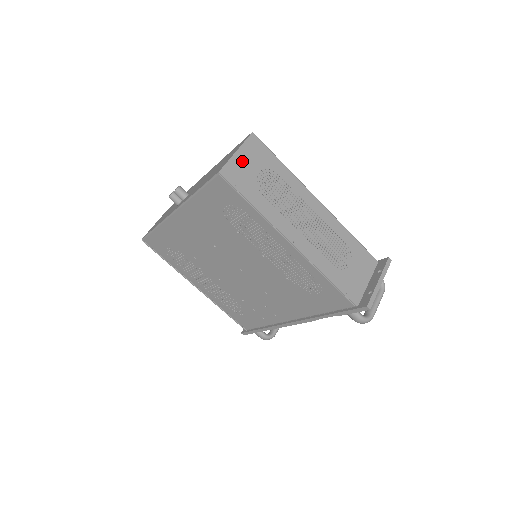
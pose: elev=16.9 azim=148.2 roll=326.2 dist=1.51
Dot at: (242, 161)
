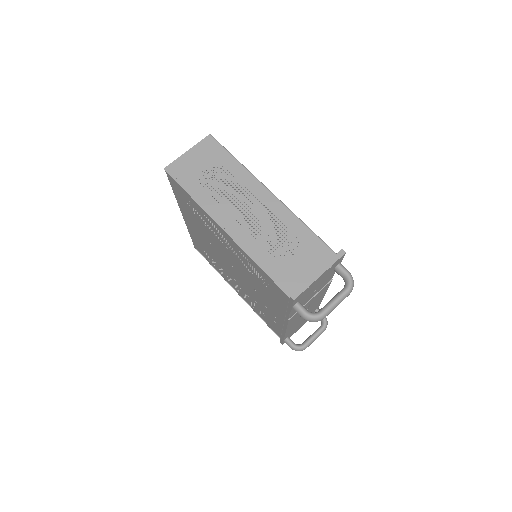
Dot at: (190, 159)
